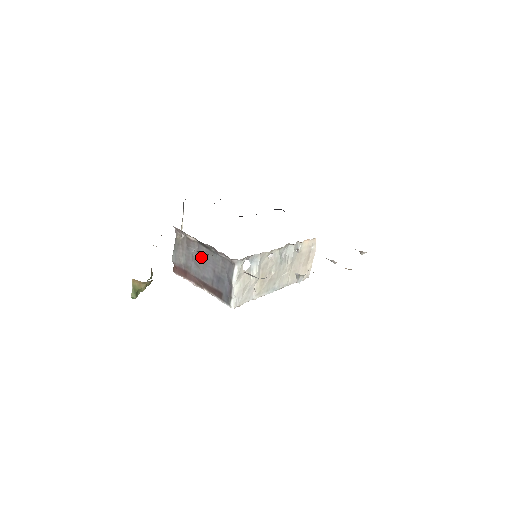
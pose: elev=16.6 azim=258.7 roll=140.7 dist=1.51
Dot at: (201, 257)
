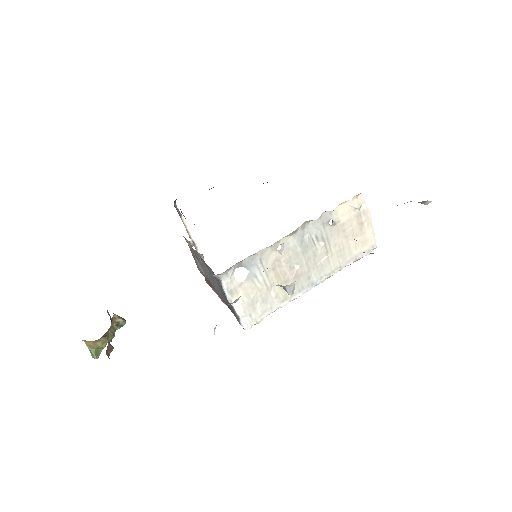
Dot at: (206, 268)
